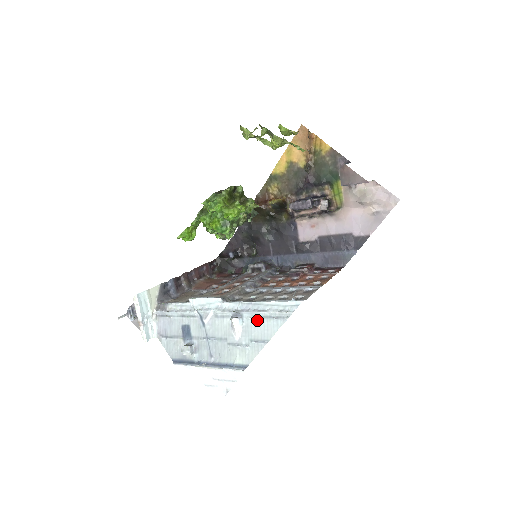
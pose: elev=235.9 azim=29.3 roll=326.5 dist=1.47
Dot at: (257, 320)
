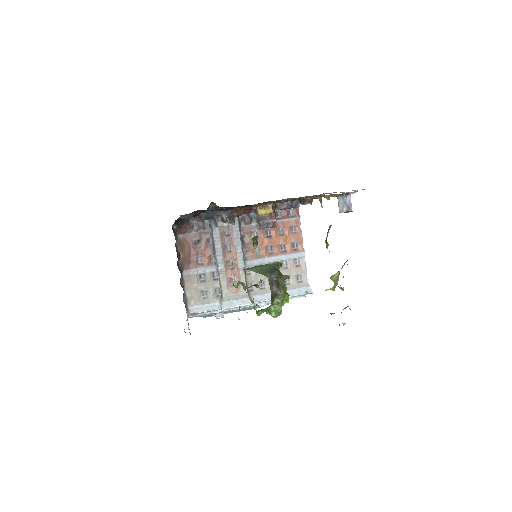
Dot at: occluded
